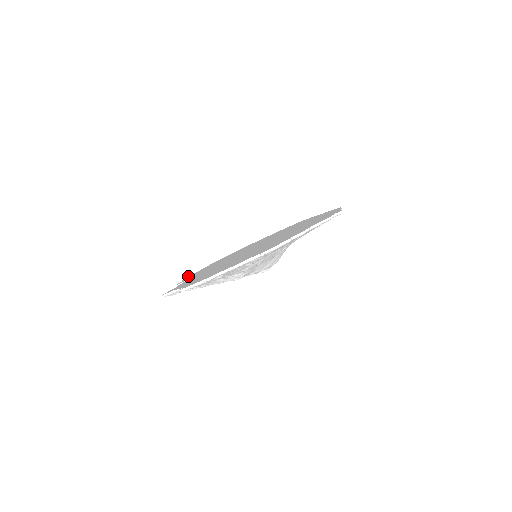
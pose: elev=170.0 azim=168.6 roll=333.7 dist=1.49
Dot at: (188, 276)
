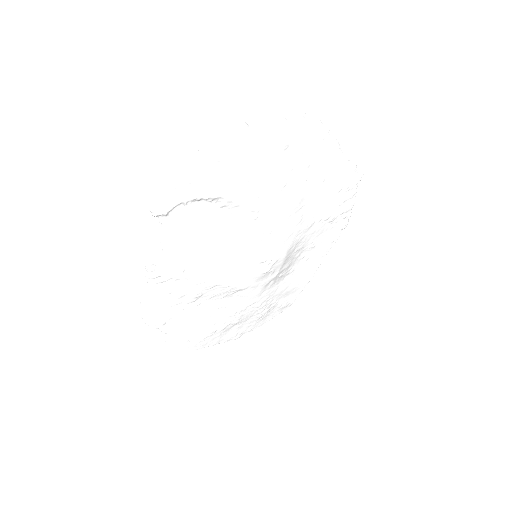
Dot at: occluded
